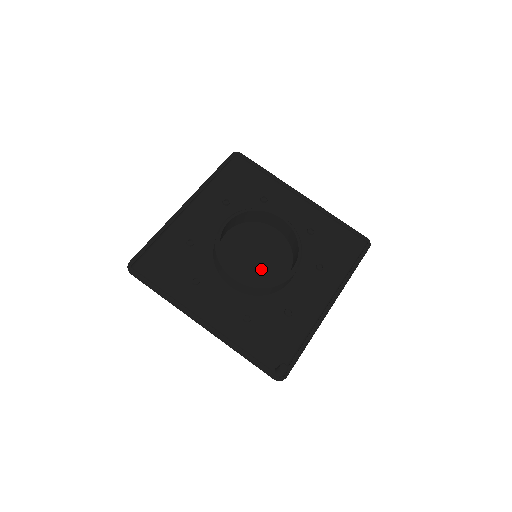
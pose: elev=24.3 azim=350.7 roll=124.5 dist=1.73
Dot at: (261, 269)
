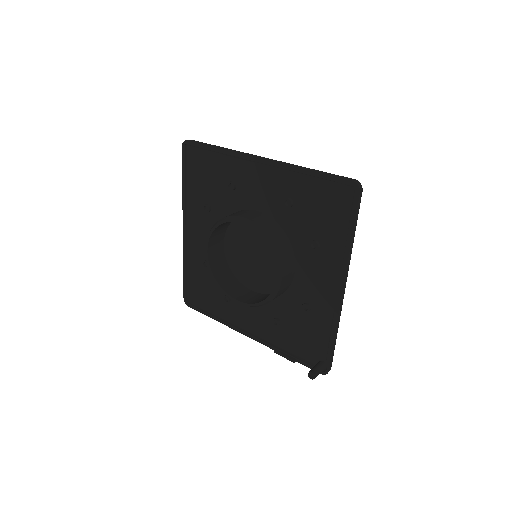
Dot at: (266, 269)
